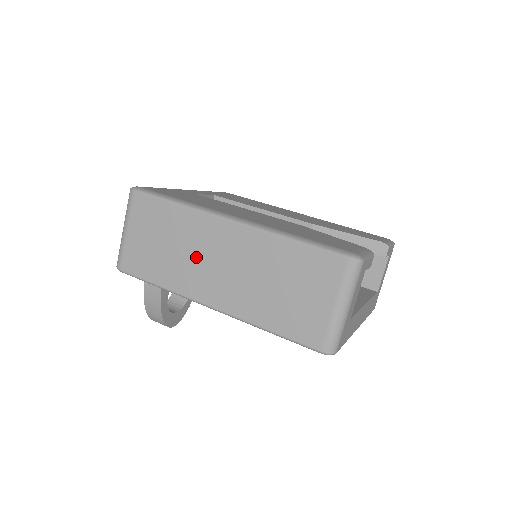
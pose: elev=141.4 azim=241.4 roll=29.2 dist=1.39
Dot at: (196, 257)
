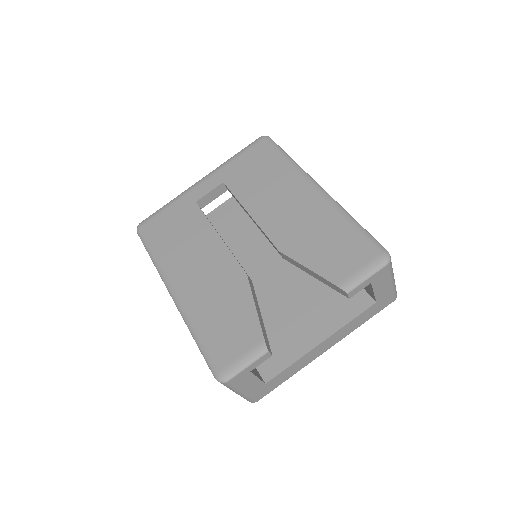
Dot at: occluded
